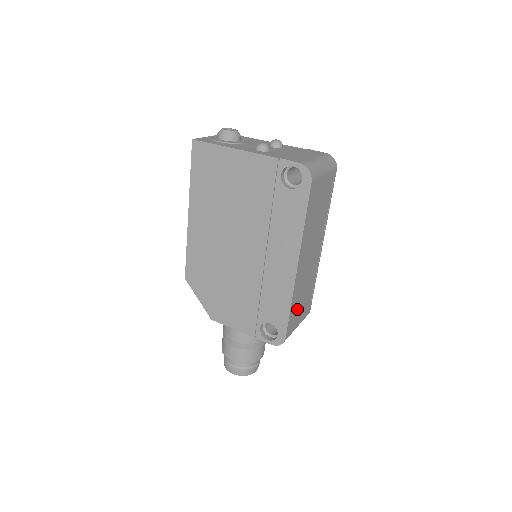
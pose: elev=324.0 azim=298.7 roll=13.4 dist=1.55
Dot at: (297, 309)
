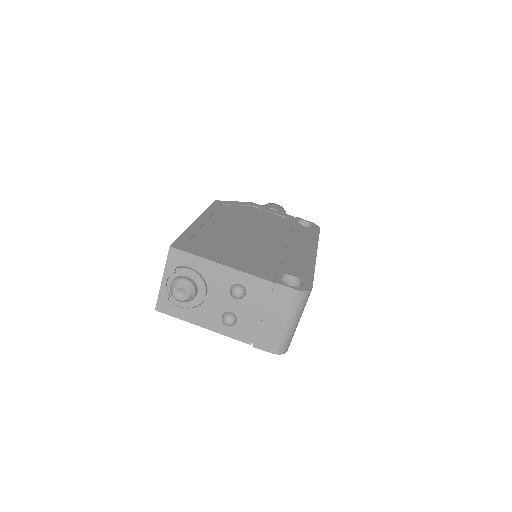
Dot at: occluded
